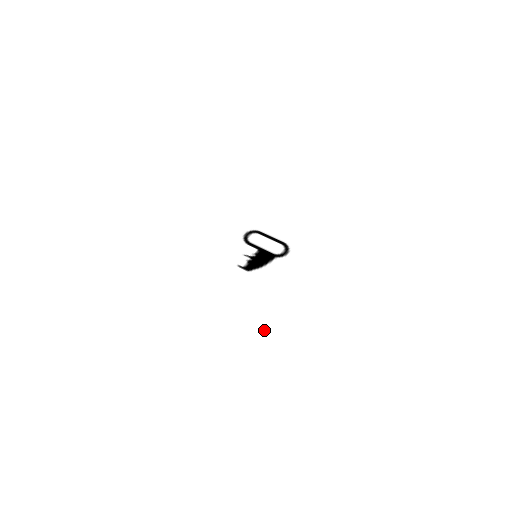
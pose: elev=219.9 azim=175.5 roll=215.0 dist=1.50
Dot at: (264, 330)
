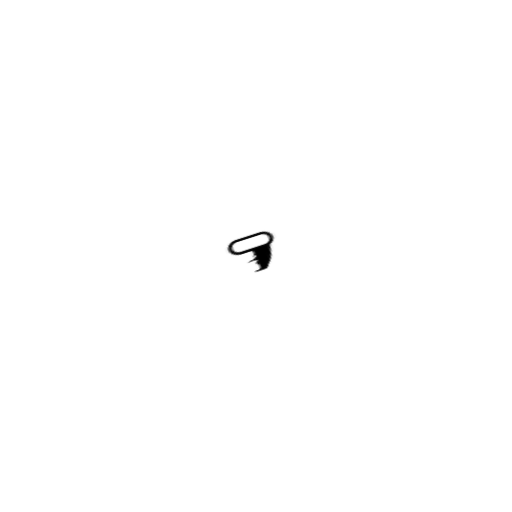
Dot at: (329, 287)
